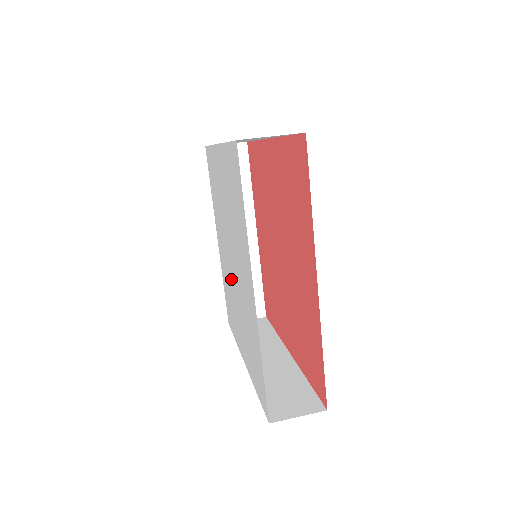
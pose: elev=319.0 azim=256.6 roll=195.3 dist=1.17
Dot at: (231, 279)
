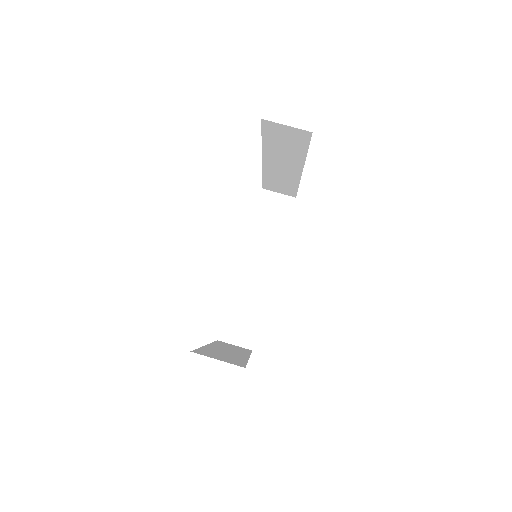
Dot at: occluded
